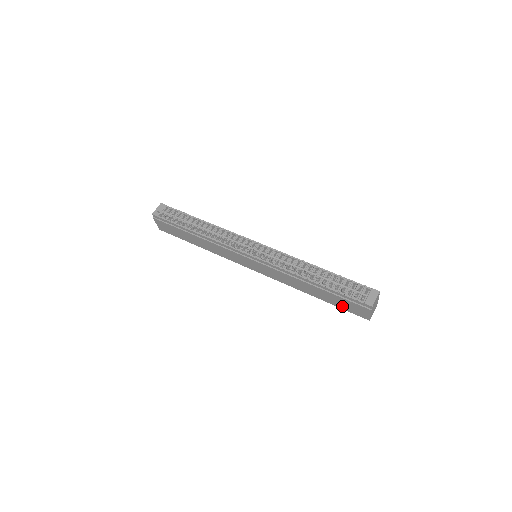
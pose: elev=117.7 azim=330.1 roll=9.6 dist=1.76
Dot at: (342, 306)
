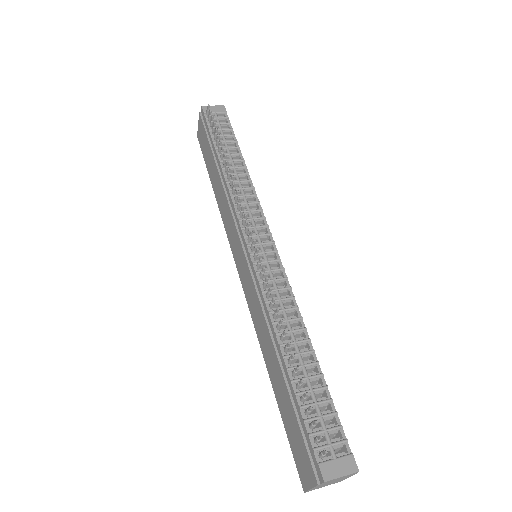
Dot at: (289, 430)
